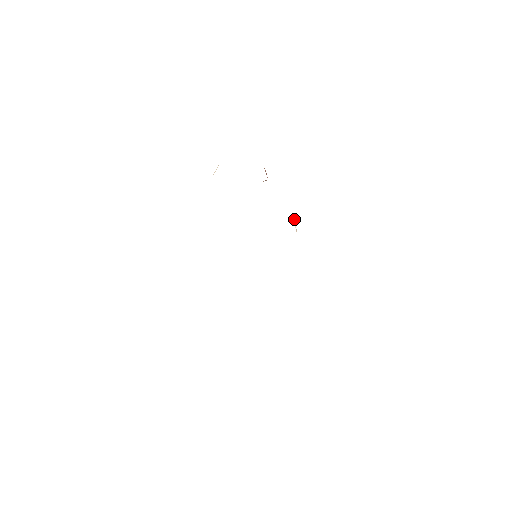
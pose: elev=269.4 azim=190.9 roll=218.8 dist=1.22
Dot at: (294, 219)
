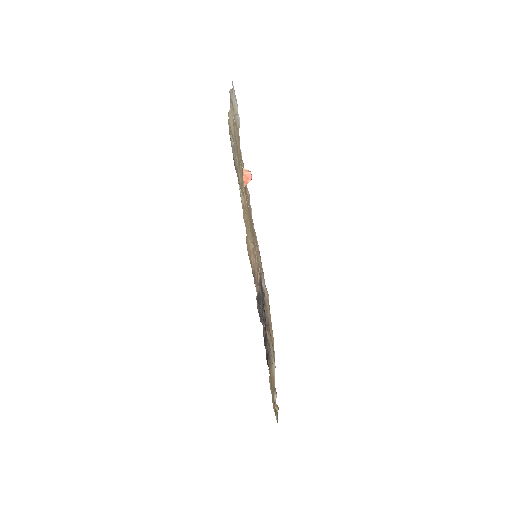
Dot at: (251, 240)
